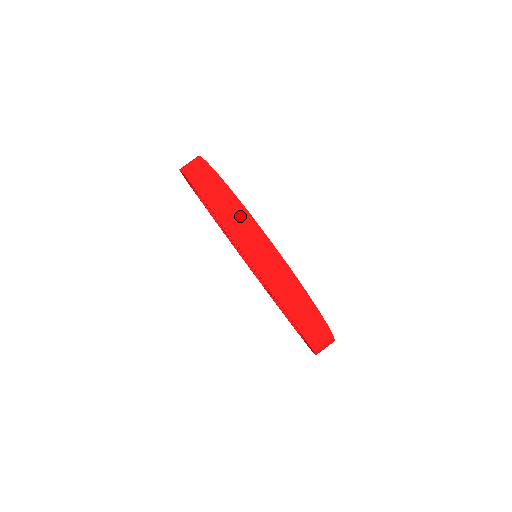
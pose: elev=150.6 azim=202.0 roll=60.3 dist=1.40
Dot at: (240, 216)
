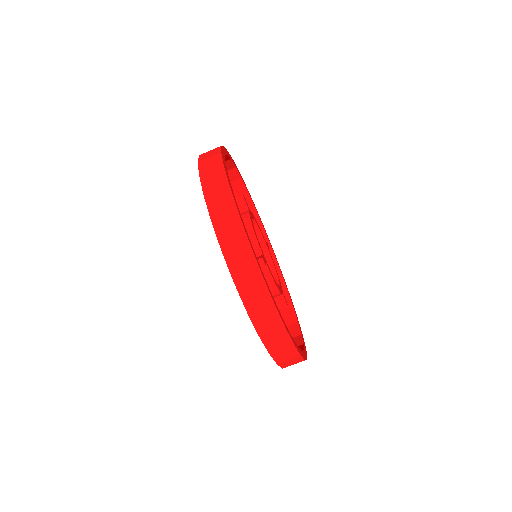
Dot at: (215, 167)
